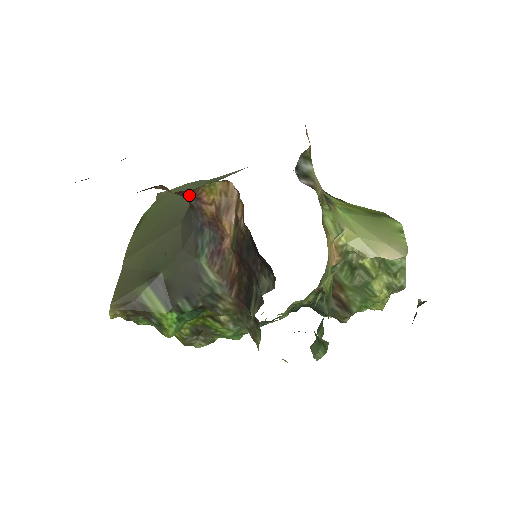
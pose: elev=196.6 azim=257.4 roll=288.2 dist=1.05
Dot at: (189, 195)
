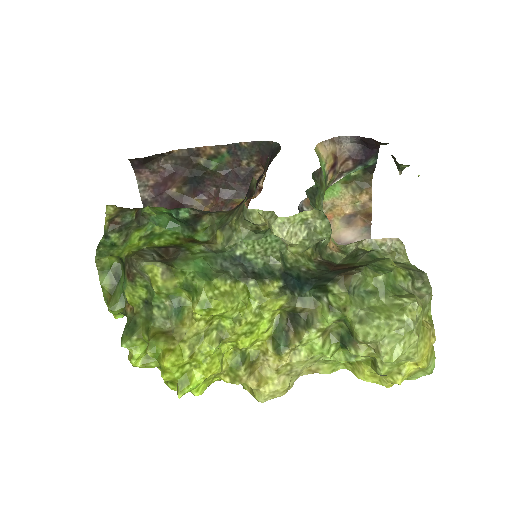
Dot at: (227, 206)
